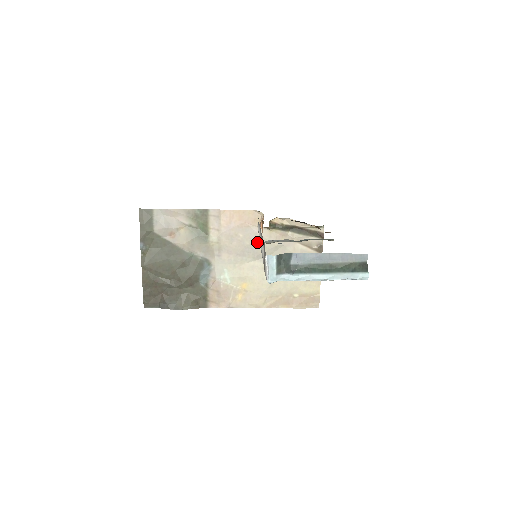
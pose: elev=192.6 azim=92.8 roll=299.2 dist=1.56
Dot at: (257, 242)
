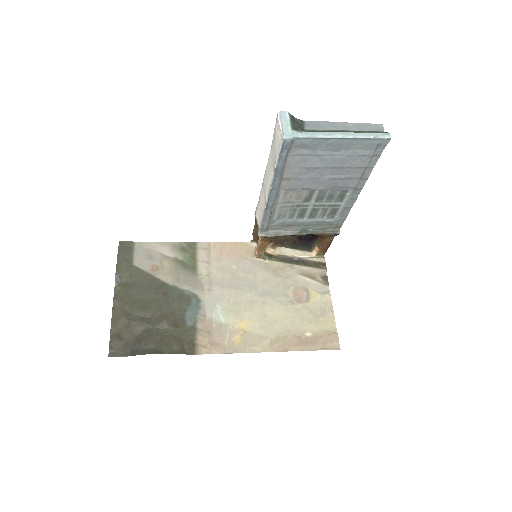
Dot at: (253, 274)
